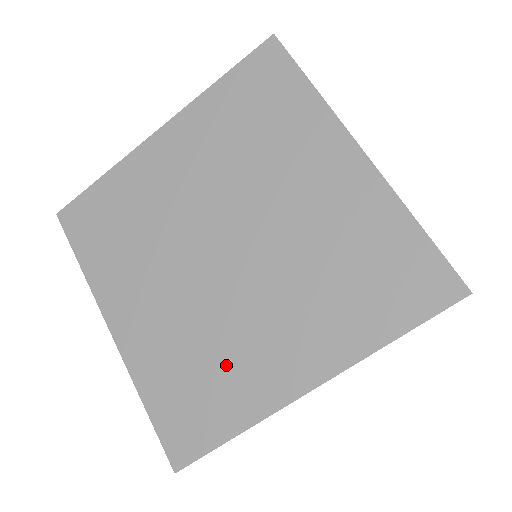
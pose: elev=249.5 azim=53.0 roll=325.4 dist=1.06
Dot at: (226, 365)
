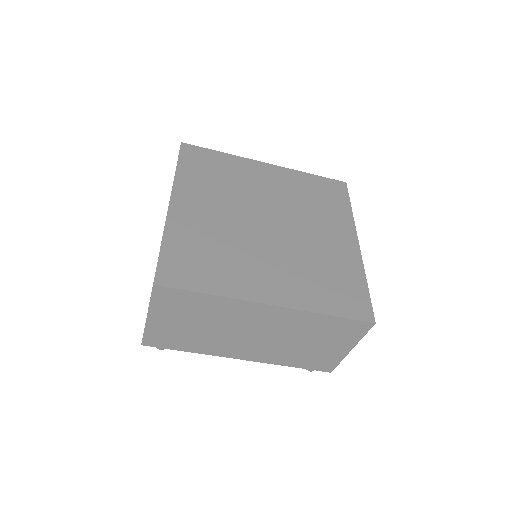
Dot at: (230, 263)
